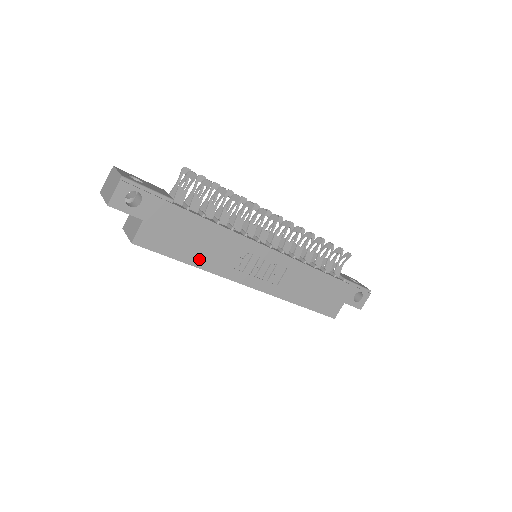
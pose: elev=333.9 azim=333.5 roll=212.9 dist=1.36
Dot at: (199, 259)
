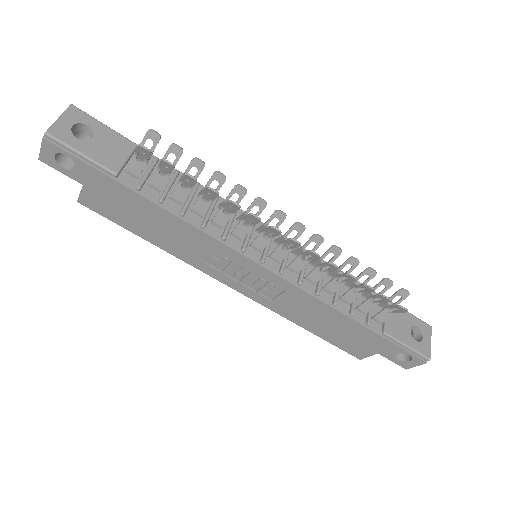
Dot at: (161, 241)
